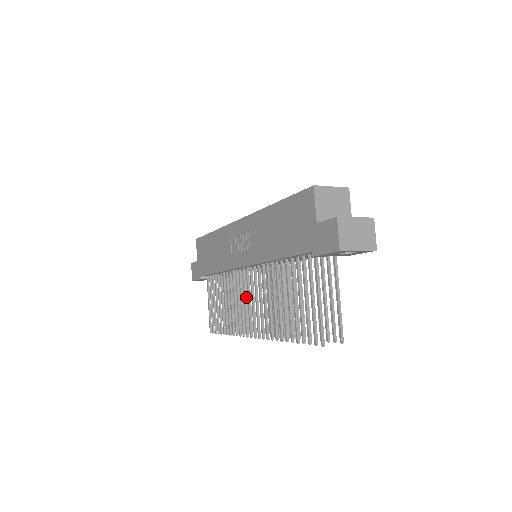
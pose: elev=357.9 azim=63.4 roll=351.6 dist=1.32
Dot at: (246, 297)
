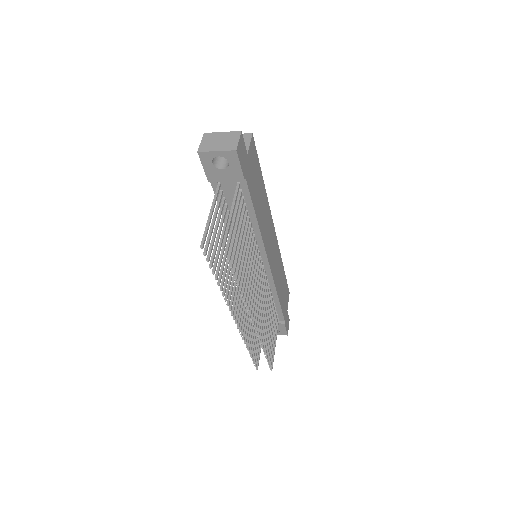
Dot at: occluded
